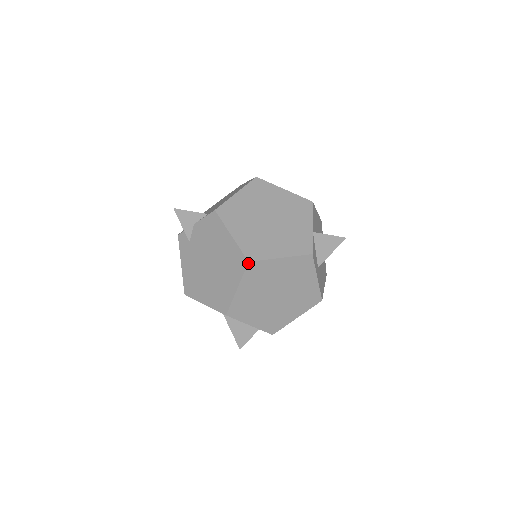
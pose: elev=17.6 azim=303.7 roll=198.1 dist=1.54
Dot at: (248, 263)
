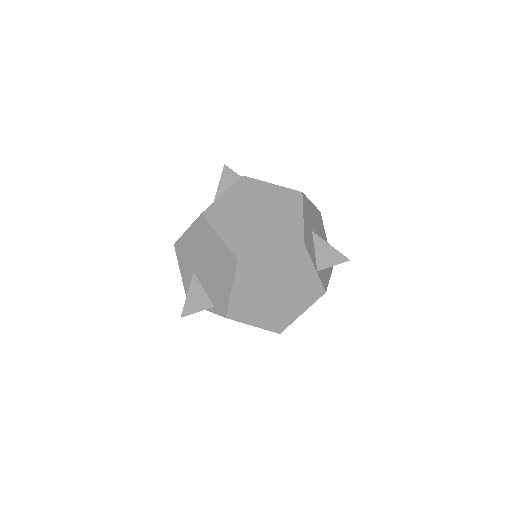
Dot at: occluded
